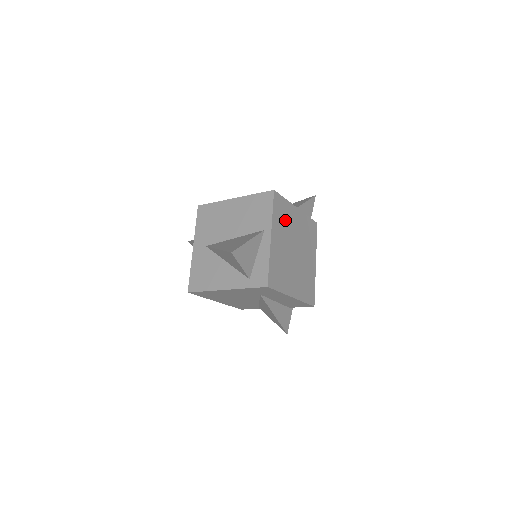
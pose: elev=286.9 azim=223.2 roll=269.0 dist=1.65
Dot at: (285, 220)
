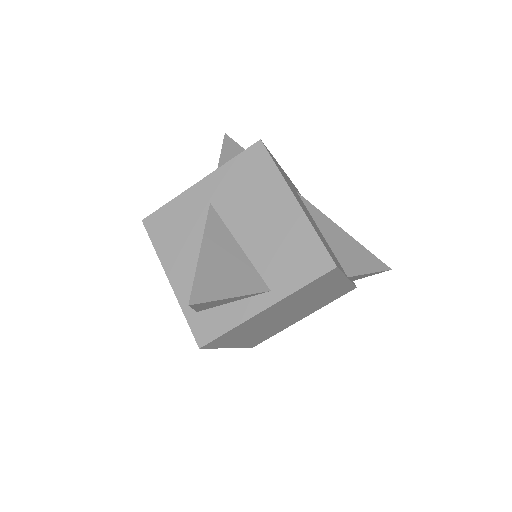
Dot at: (312, 291)
